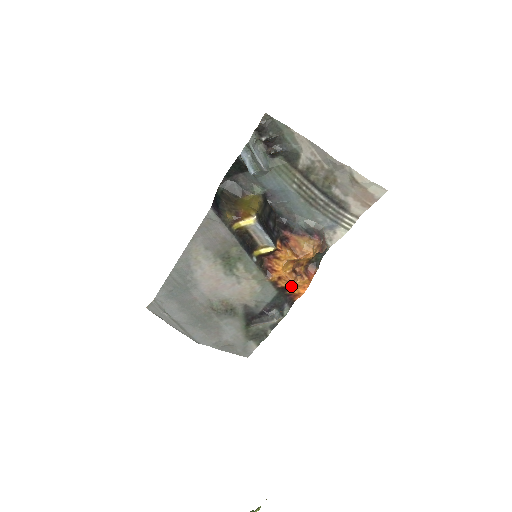
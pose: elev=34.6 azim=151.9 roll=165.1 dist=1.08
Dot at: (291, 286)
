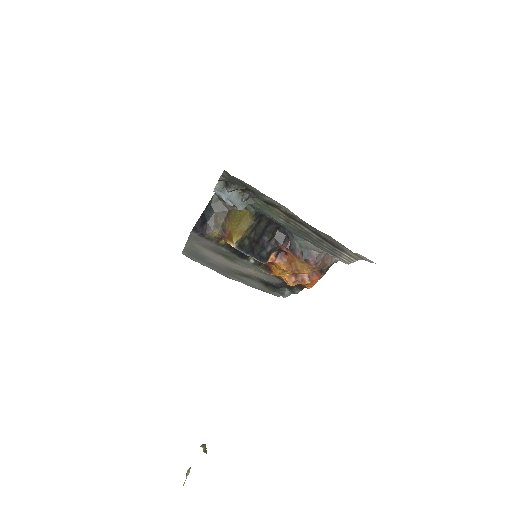
Dot at: occluded
